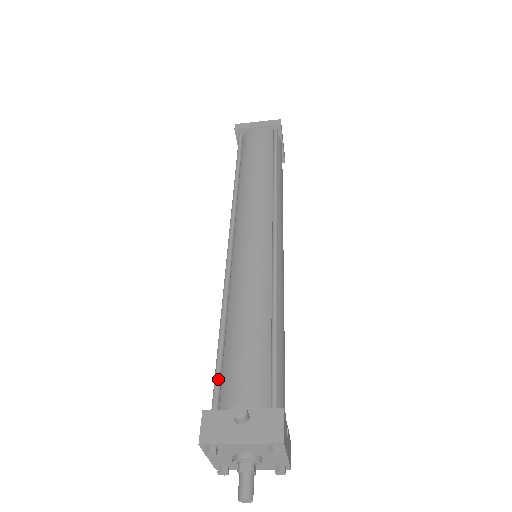
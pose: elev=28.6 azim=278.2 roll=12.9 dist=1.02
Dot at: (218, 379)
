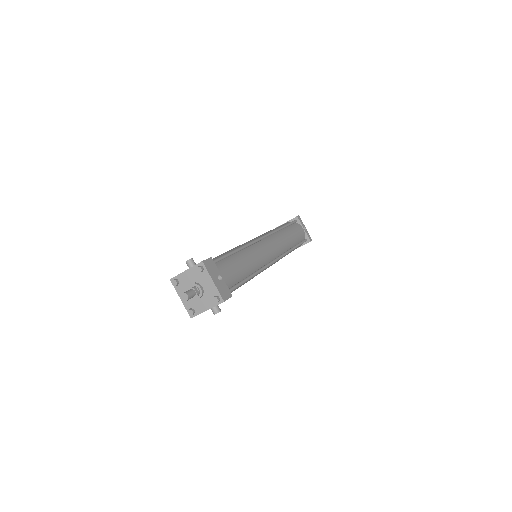
Dot at: occluded
